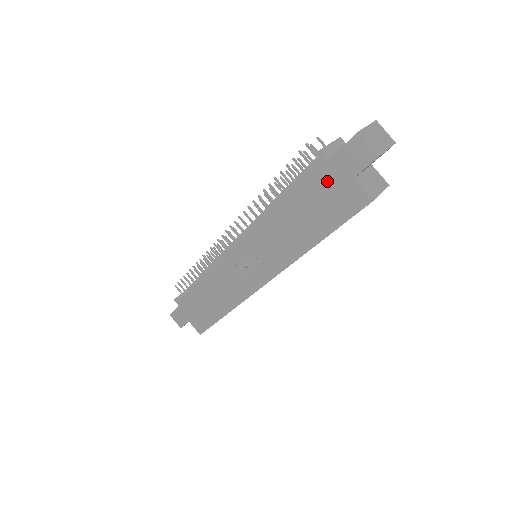
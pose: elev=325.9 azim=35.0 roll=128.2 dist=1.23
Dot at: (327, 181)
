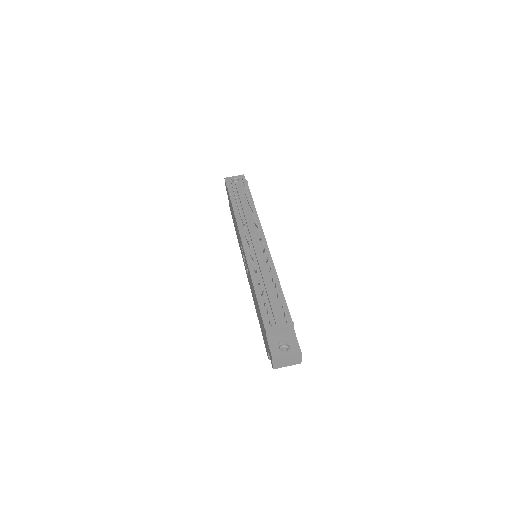
Dot at: (264, 332)
